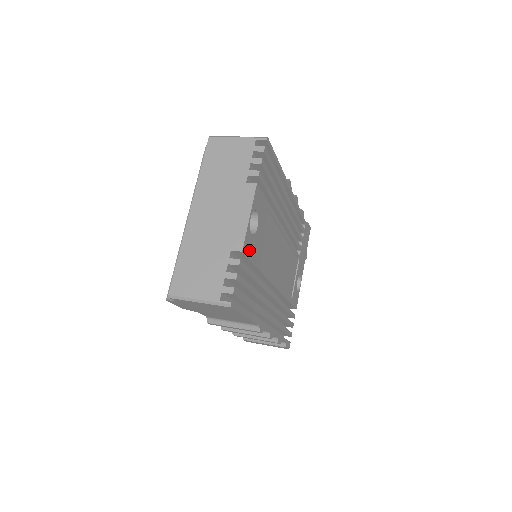
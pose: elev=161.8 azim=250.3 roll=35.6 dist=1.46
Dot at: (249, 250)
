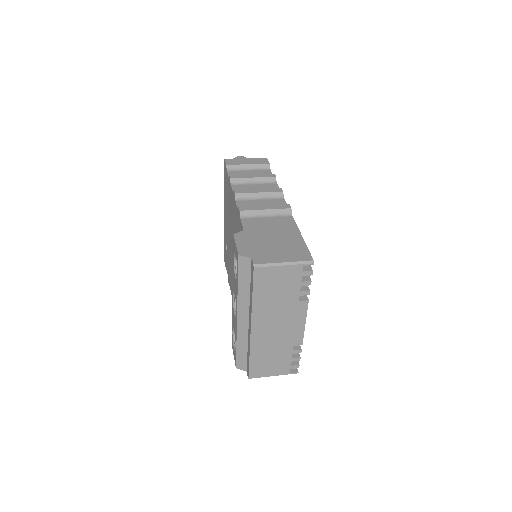
Dot at: occluded
